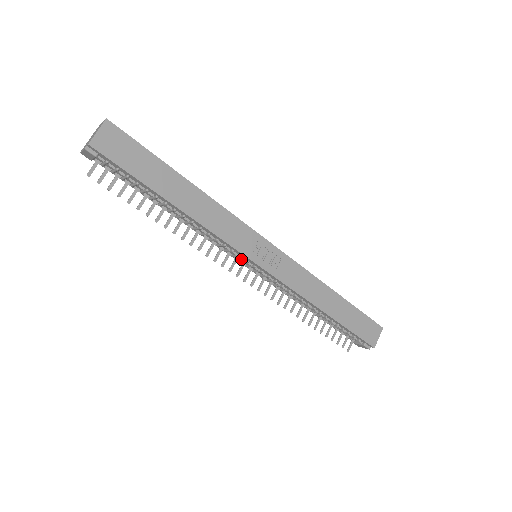
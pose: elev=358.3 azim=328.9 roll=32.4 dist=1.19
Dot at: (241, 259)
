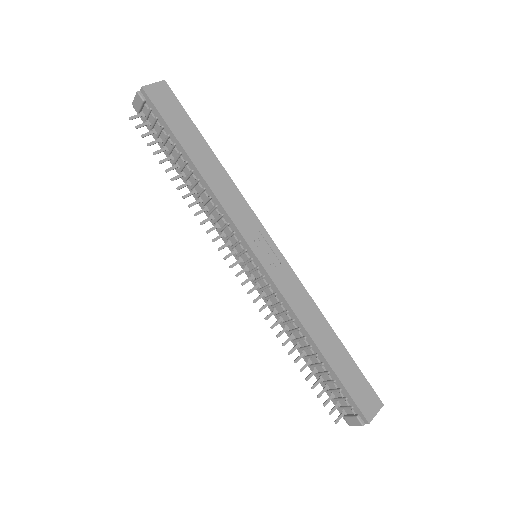
Dot at: (240, 252)
